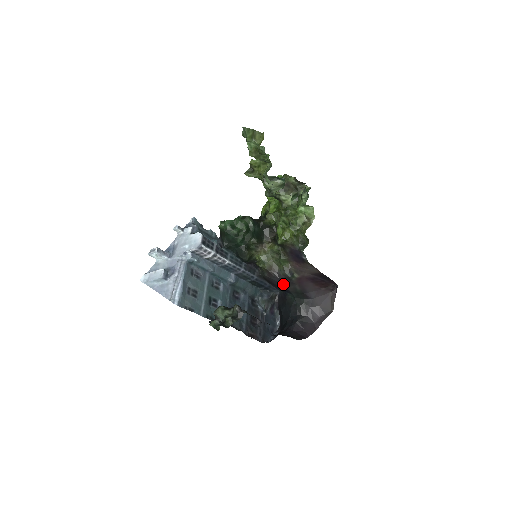
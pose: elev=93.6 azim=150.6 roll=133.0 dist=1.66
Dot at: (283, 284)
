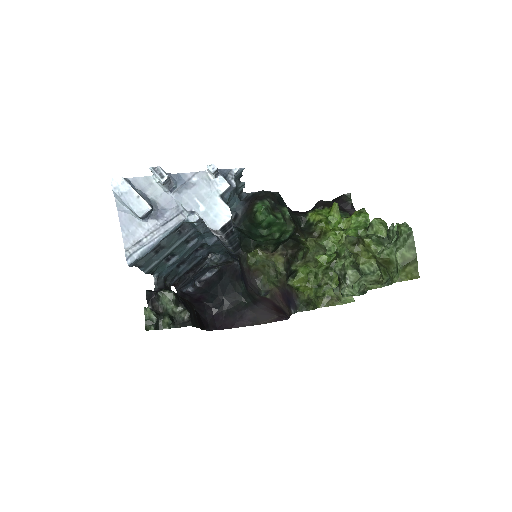
Dot at: (249, 285)
